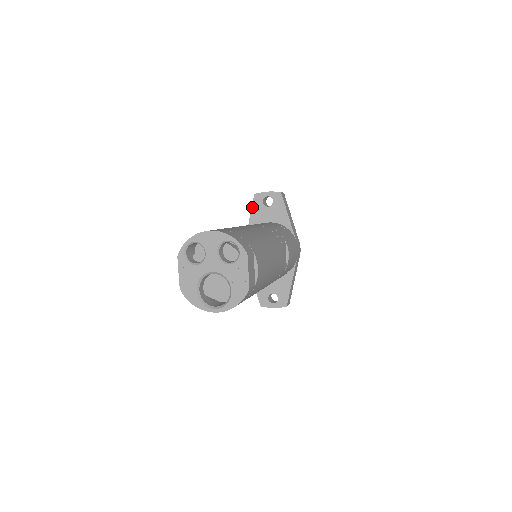
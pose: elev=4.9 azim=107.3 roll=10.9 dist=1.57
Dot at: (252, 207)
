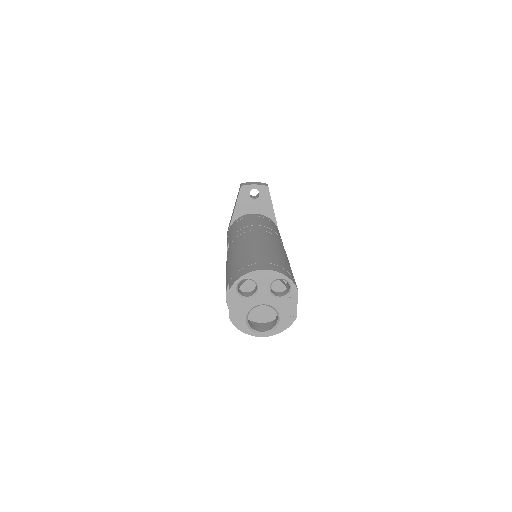
Dot at: (238, 198)
